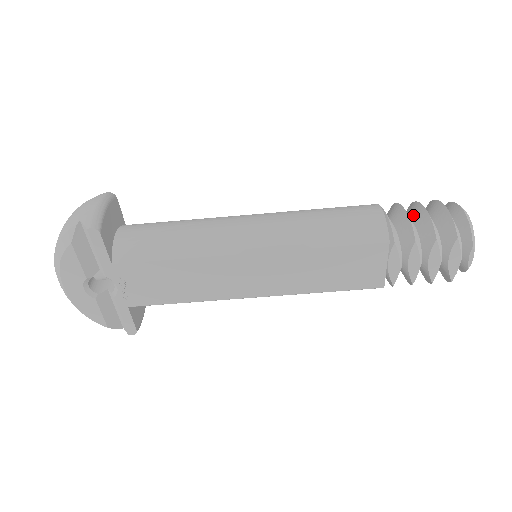
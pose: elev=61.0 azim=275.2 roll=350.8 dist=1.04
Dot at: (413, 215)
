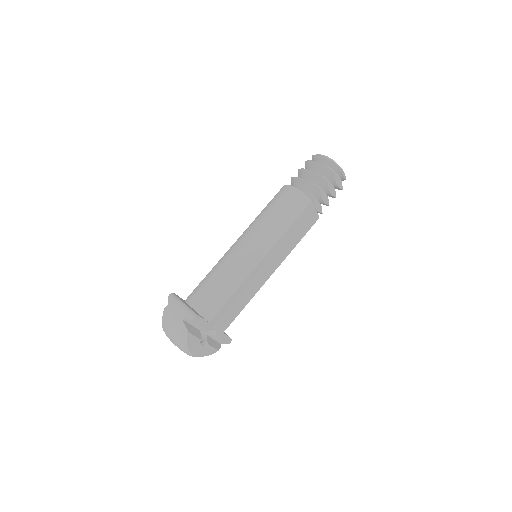
Dot at: (307, 177)
